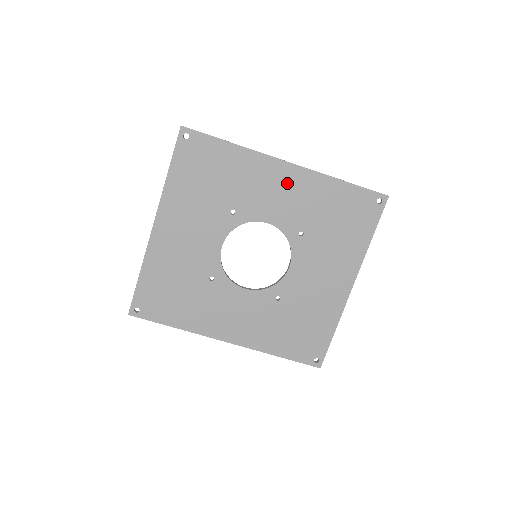
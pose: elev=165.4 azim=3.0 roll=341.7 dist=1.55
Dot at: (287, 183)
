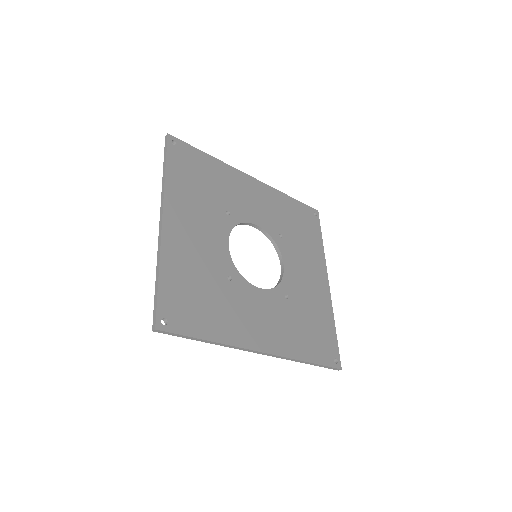
Dot at: (257, 193)
